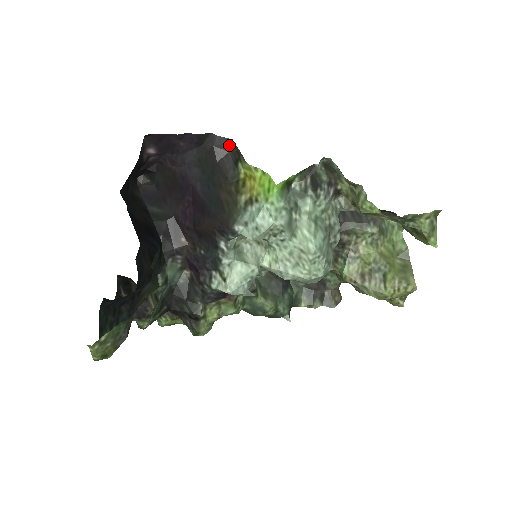
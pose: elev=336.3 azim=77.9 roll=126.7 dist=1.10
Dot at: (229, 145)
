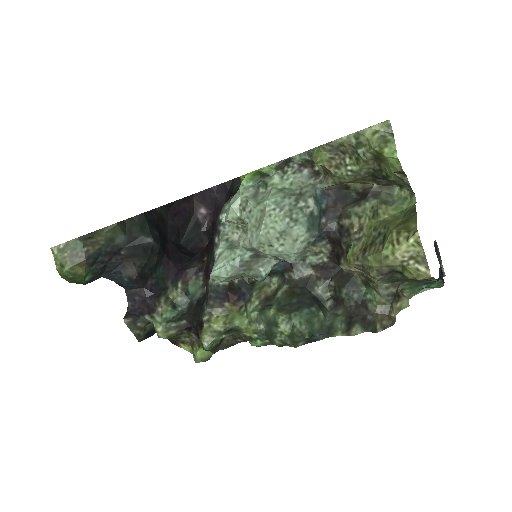
Dot at: occluded
